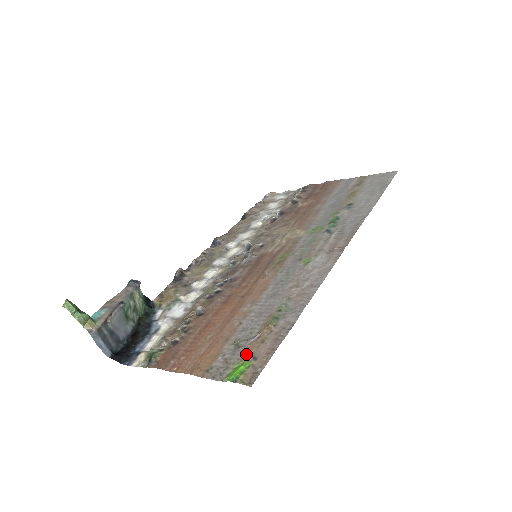
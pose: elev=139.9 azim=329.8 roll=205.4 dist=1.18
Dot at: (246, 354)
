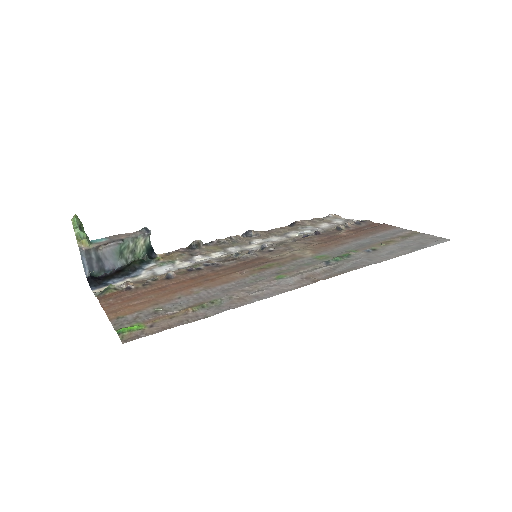
Dot at: (151, 320)
